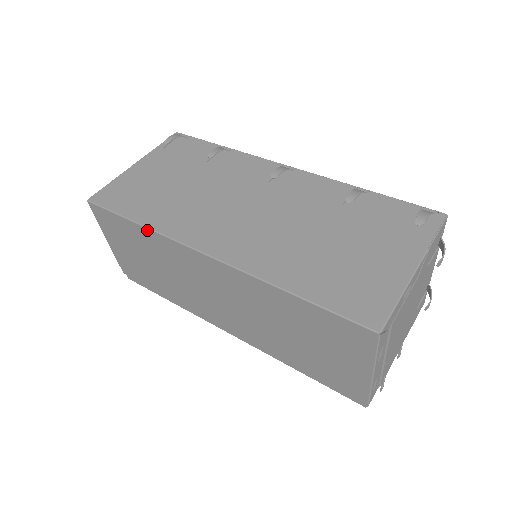
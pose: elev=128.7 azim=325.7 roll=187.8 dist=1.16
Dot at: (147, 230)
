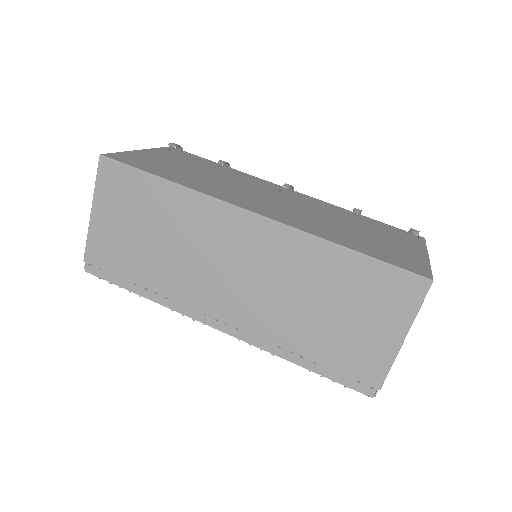
Dot at: (180, 188)
